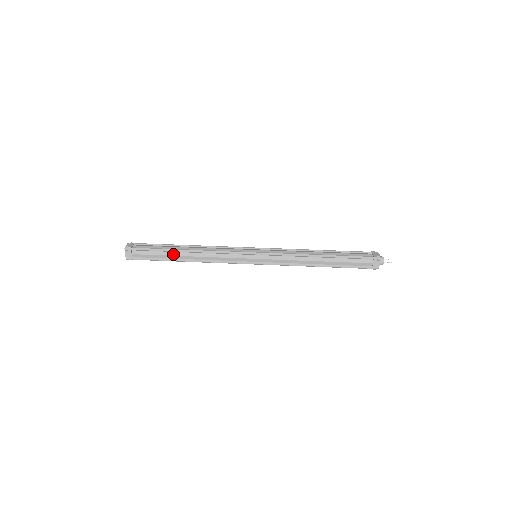
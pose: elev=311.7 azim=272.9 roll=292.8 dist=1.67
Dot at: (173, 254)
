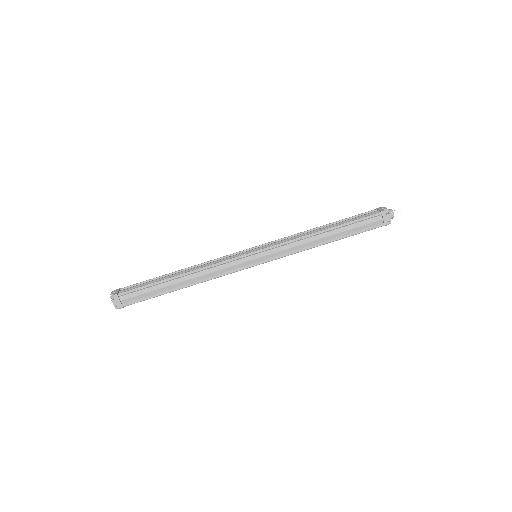
Dot at: (169, 291)
